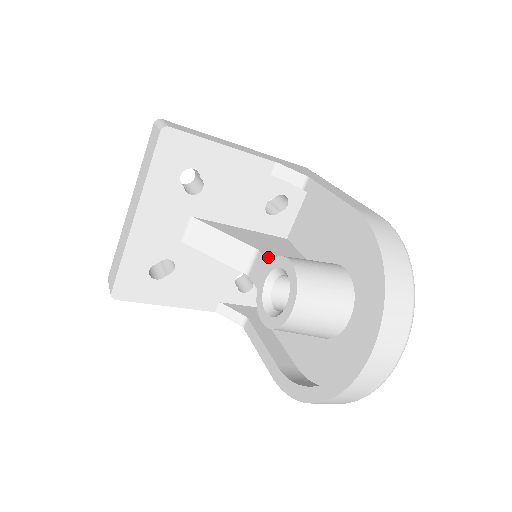
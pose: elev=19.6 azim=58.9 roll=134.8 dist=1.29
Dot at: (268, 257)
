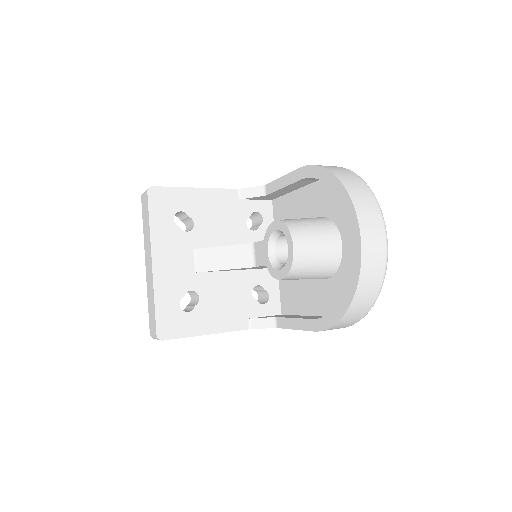
Dot at: occluded
